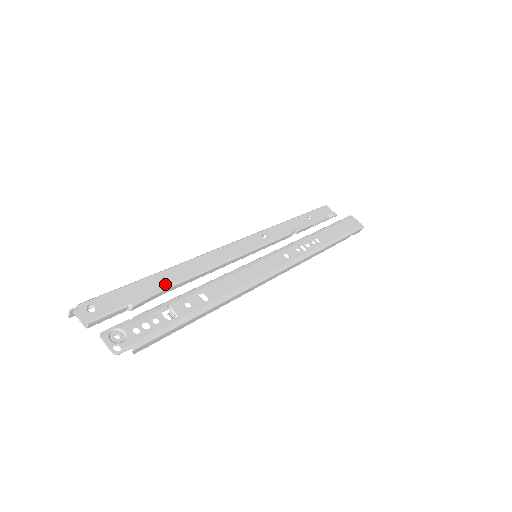
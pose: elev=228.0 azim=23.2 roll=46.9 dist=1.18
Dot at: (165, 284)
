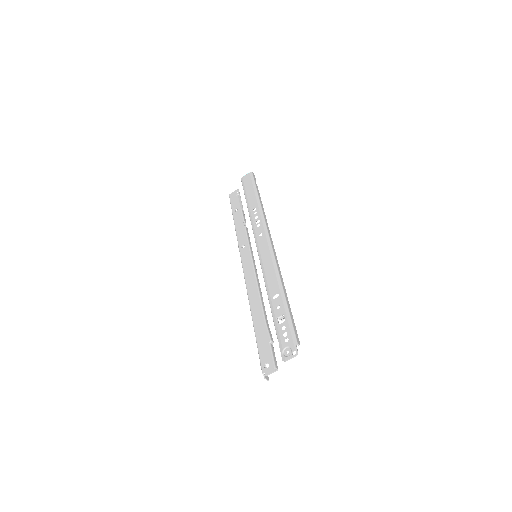
Dot at: (261, 319)
